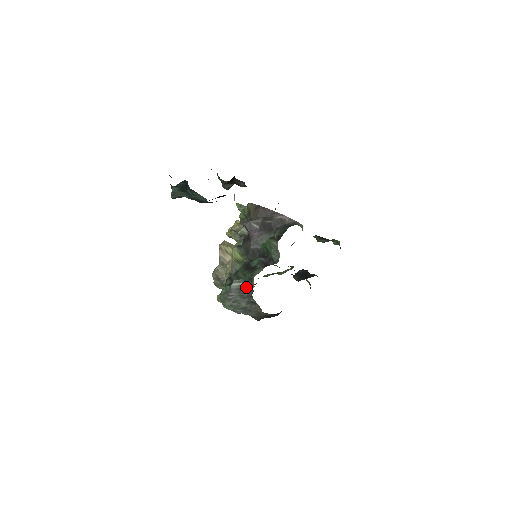
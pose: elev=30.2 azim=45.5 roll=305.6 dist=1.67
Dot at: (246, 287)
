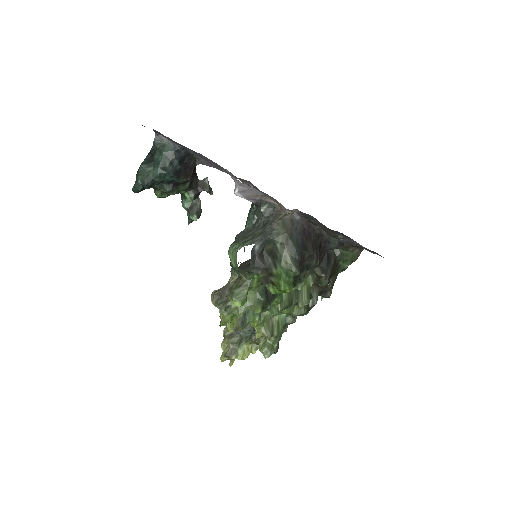
Dot at: (253, 224)
